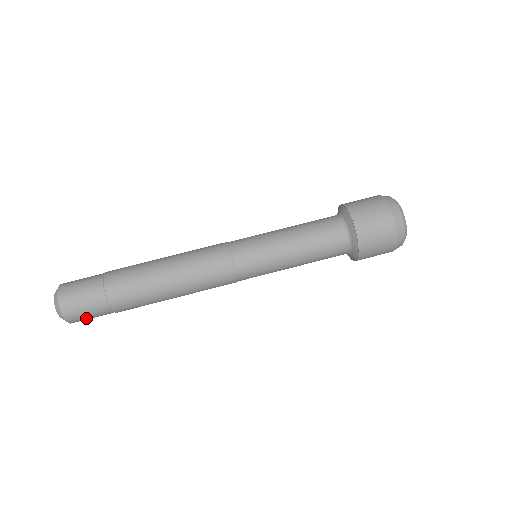
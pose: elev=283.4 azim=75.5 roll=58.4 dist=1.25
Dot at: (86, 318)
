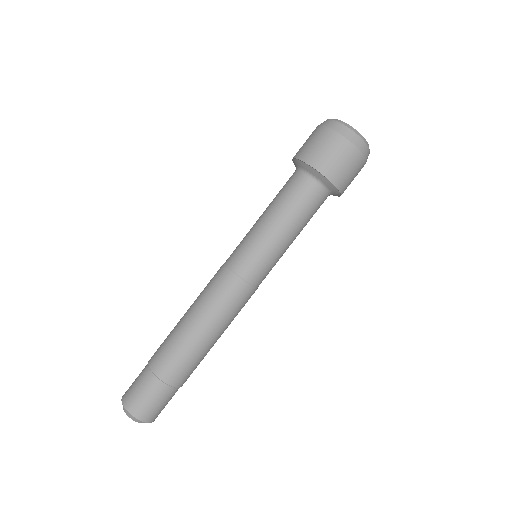
Dot at: occluded
